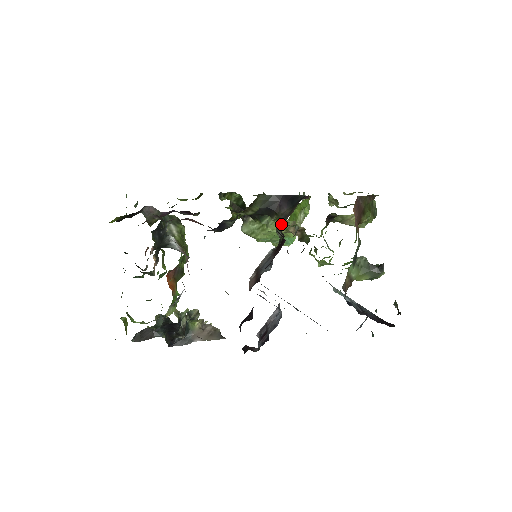
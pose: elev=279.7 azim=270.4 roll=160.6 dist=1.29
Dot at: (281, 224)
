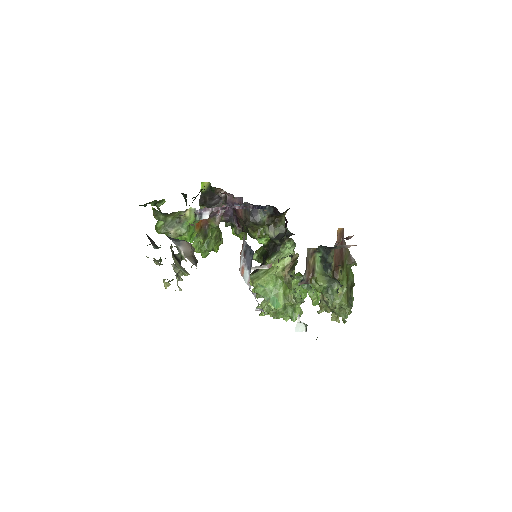
Dot at: occluded
